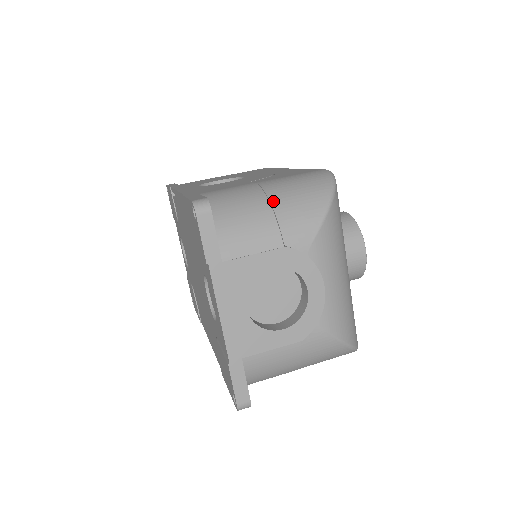
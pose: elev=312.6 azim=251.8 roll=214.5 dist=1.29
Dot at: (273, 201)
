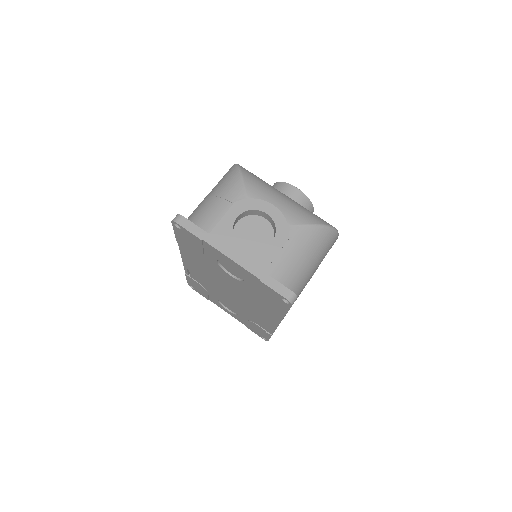
Dot at: (213, 194)
